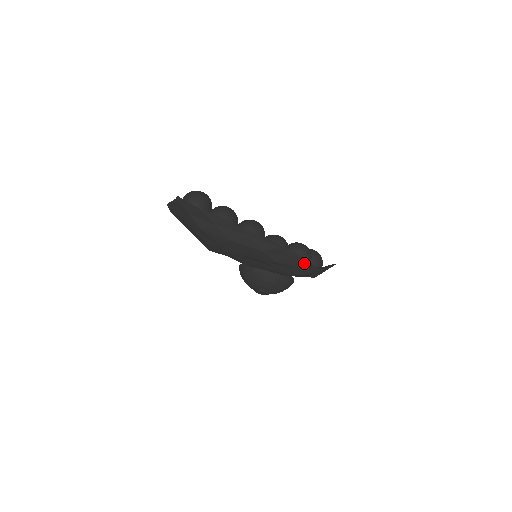
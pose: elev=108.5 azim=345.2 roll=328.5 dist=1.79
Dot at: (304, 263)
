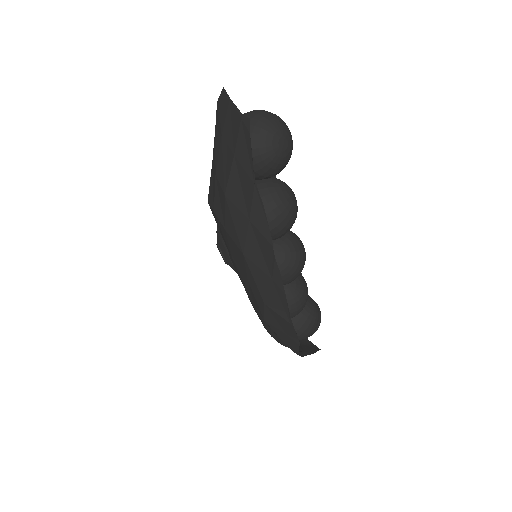
Dot at: (292, 346)
